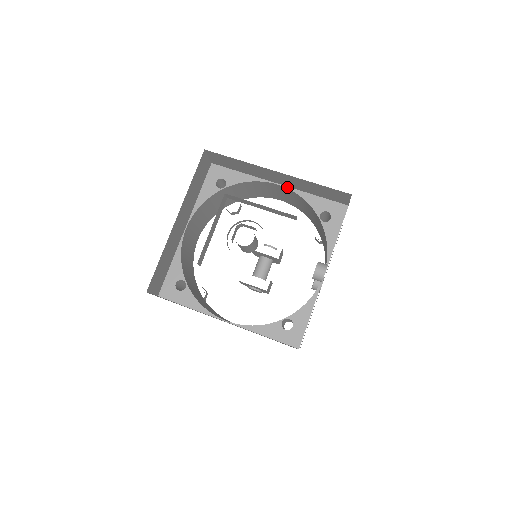
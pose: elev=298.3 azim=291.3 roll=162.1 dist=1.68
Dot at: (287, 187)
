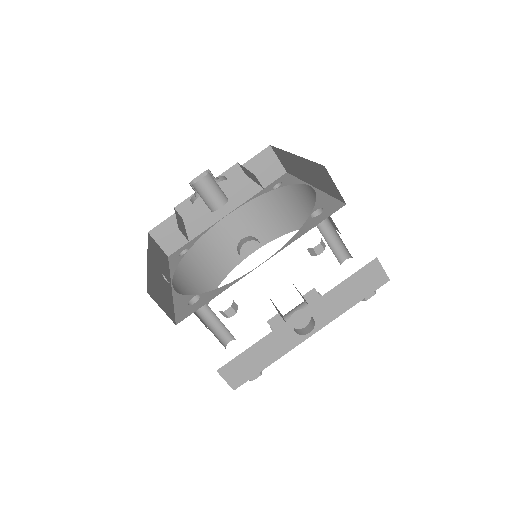
Dot at: (315, 188)
